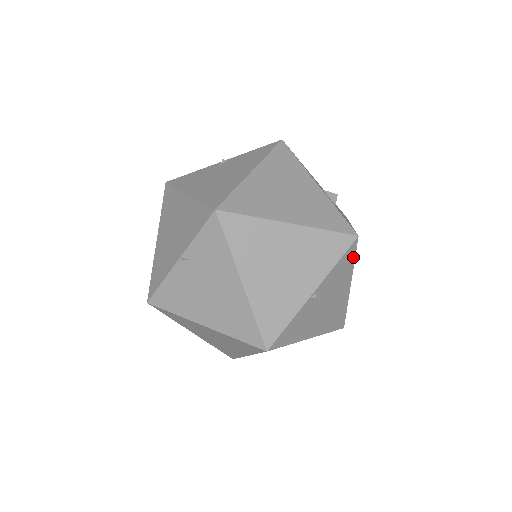
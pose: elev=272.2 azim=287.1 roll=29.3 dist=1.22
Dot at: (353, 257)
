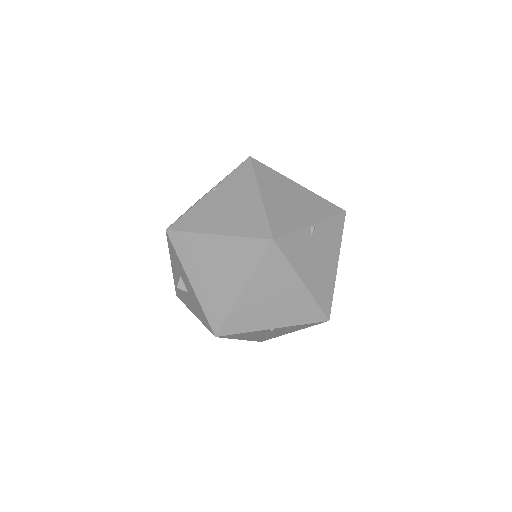
Dot at: (341, 230)
